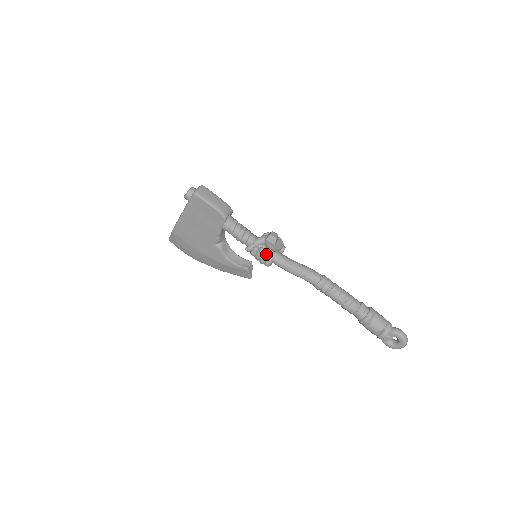
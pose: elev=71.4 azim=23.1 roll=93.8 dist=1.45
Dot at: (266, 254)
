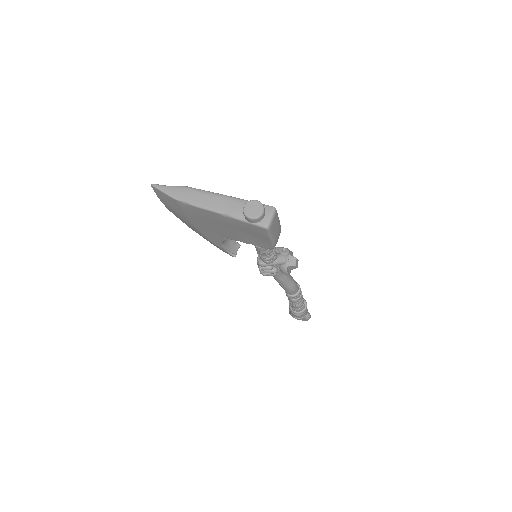
Dot at: (275, 274)
